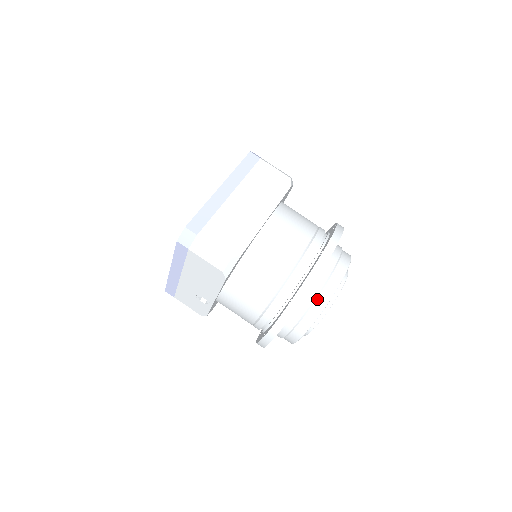
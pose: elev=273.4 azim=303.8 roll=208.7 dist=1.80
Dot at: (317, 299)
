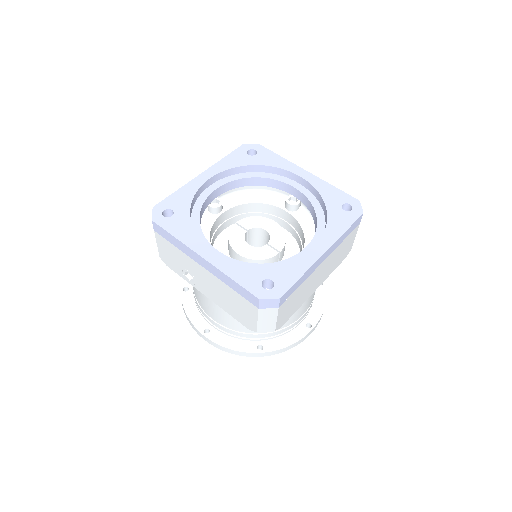
Dot at: occluded
